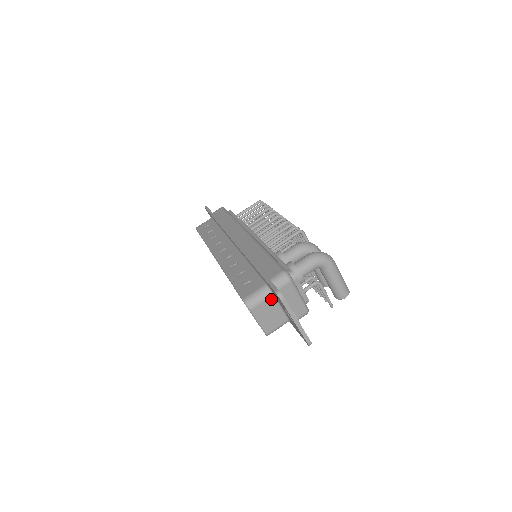
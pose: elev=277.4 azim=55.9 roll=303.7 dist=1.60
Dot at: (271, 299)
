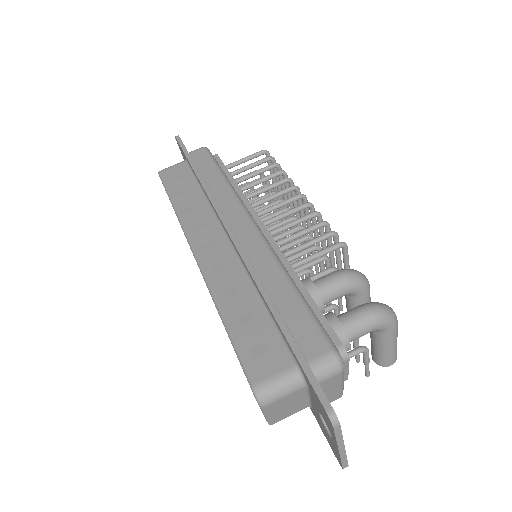
Dot at: (300, 391)
